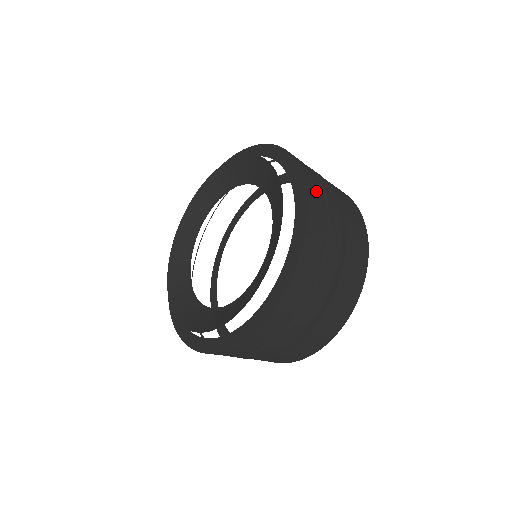
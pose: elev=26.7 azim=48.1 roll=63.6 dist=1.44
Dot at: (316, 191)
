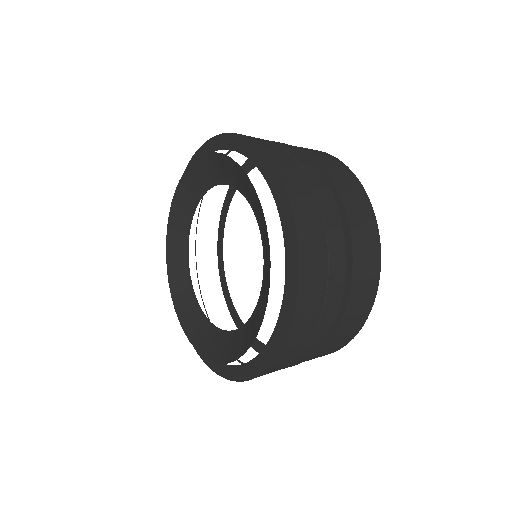
Dot at: (311, 302)
